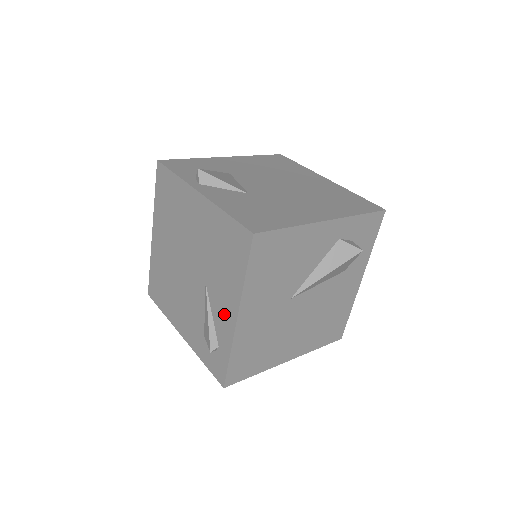
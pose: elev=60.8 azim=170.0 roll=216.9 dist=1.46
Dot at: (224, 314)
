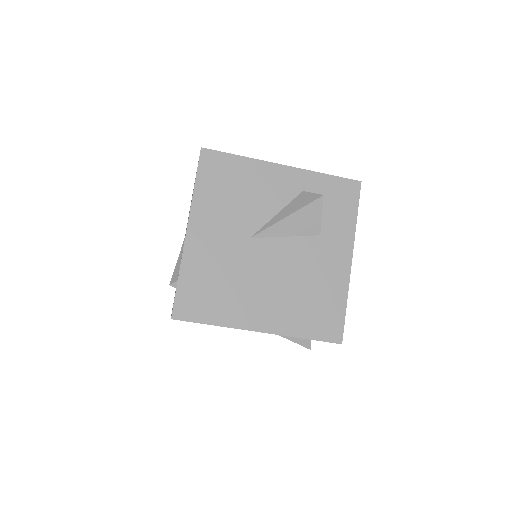
Dot at: occluded
